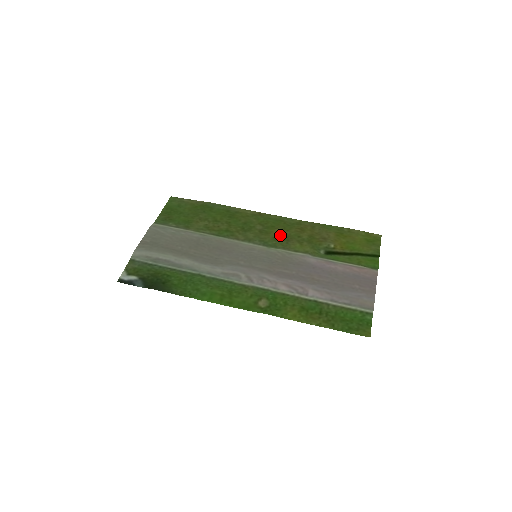
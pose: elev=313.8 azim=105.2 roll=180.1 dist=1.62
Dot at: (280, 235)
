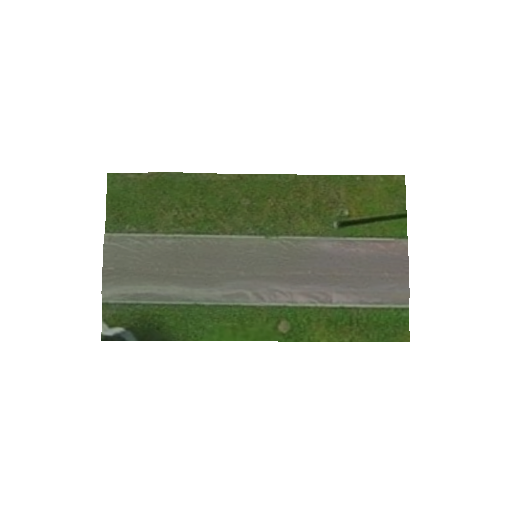
Dot at: (277, 210)
